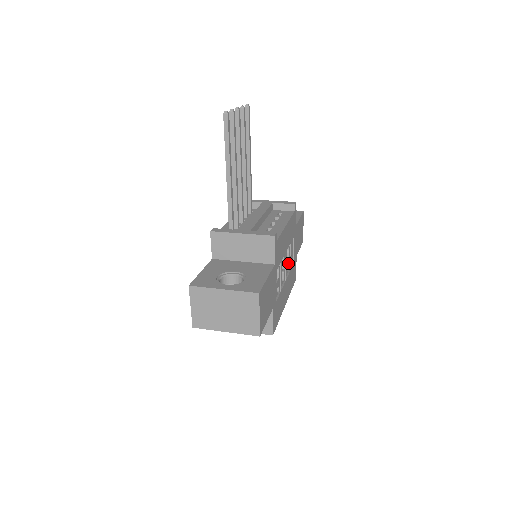
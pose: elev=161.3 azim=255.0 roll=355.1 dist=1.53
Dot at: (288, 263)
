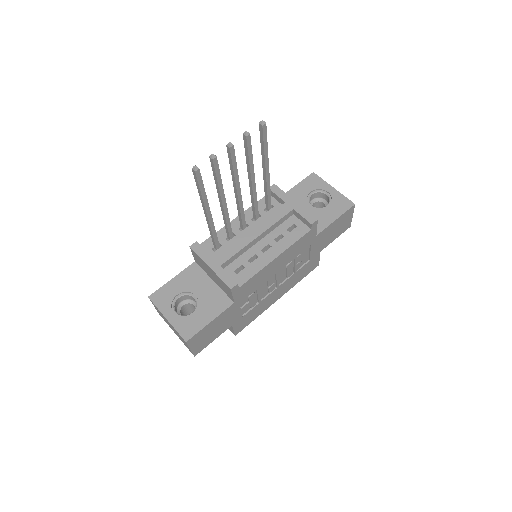
Dot at: (287, 273)
